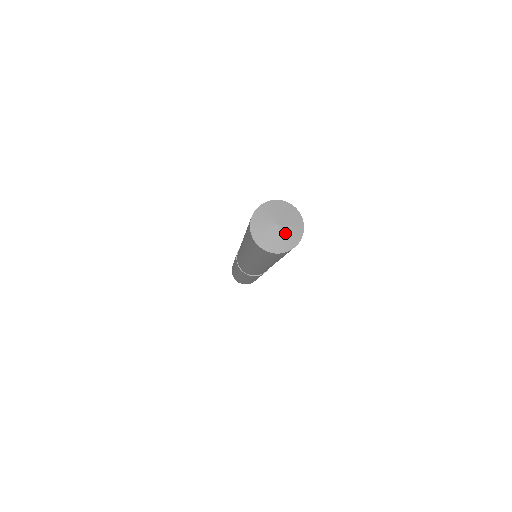
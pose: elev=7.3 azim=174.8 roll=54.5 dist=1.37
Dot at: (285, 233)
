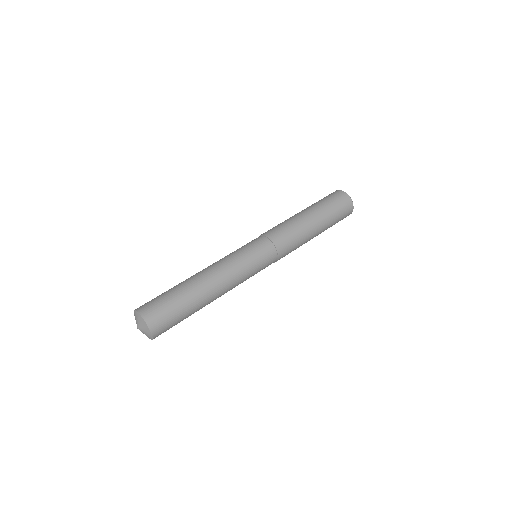
Dot at: (143, 333)
